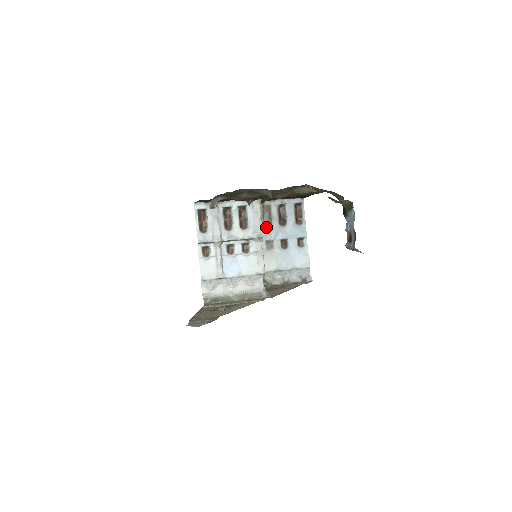
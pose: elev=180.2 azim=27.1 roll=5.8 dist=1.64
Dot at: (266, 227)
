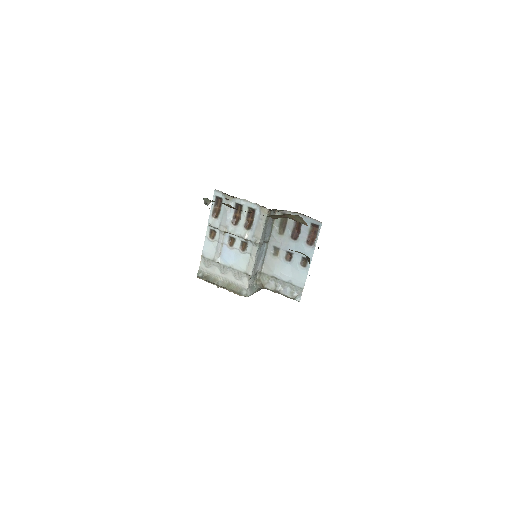
Dot at: (278, 234)
